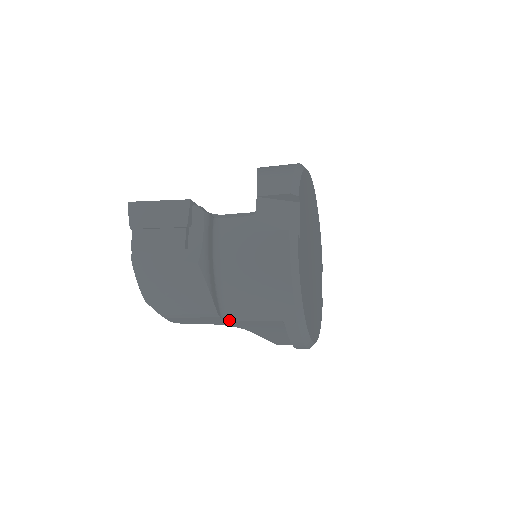
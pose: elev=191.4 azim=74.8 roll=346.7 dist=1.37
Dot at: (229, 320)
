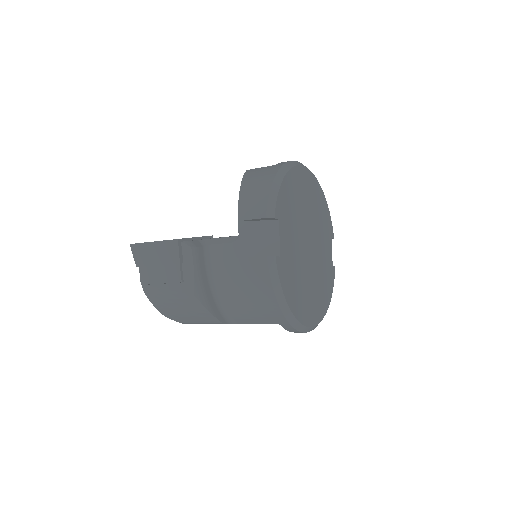
Dot at: (236, 323)
